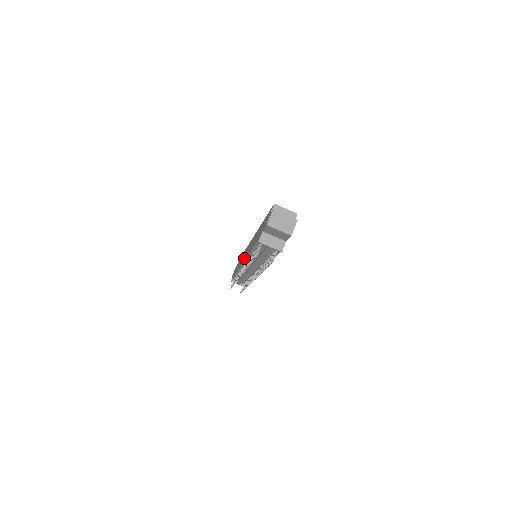
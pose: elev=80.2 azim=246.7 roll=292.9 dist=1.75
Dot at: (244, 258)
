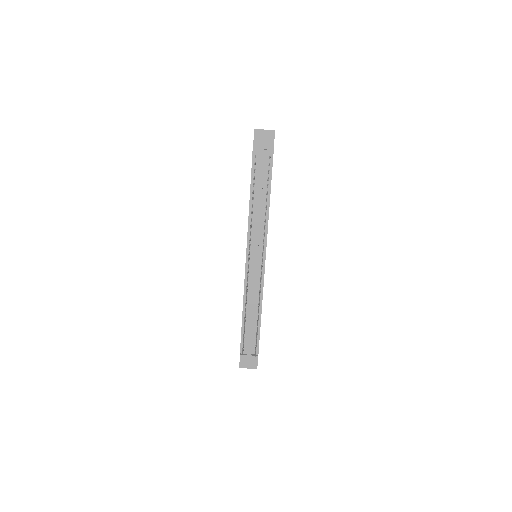
Dot at: occluded
